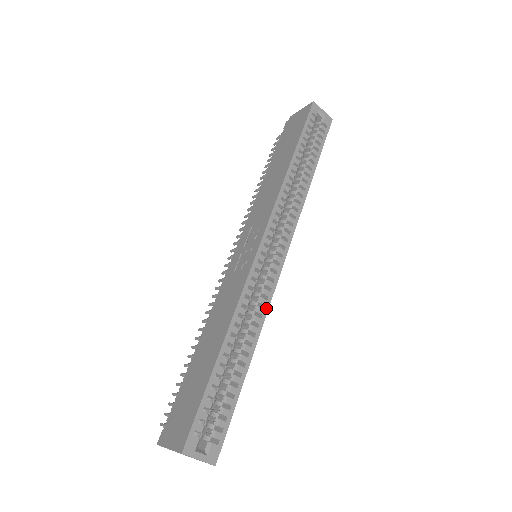
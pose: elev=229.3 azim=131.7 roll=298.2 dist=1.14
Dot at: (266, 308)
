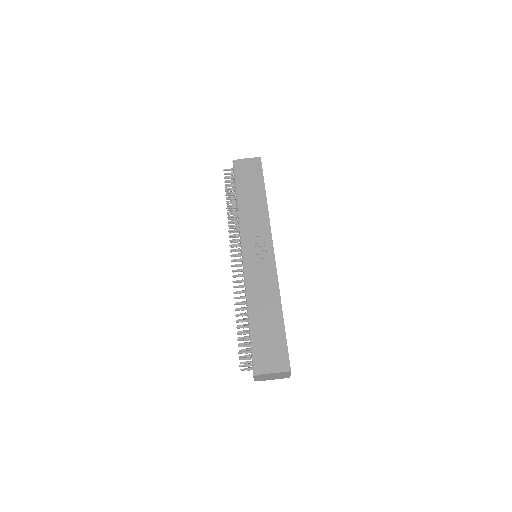
Dot at: occluded
